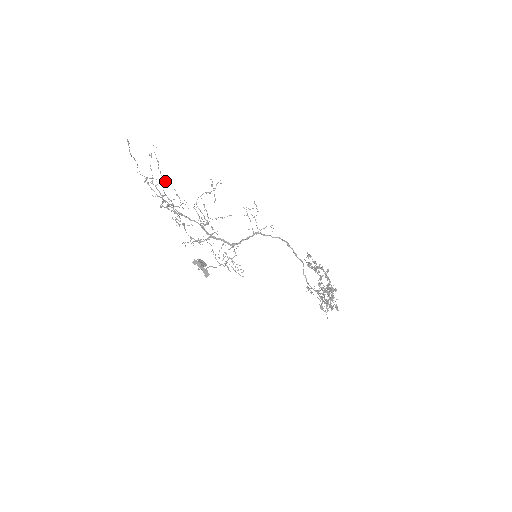
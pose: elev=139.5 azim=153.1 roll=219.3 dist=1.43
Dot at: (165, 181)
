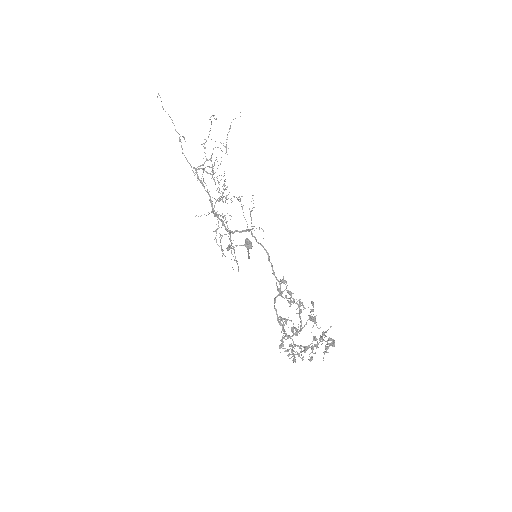
Dot at: (226, 148)
